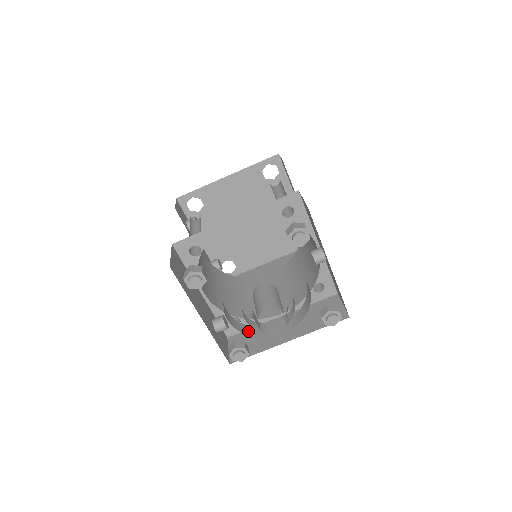
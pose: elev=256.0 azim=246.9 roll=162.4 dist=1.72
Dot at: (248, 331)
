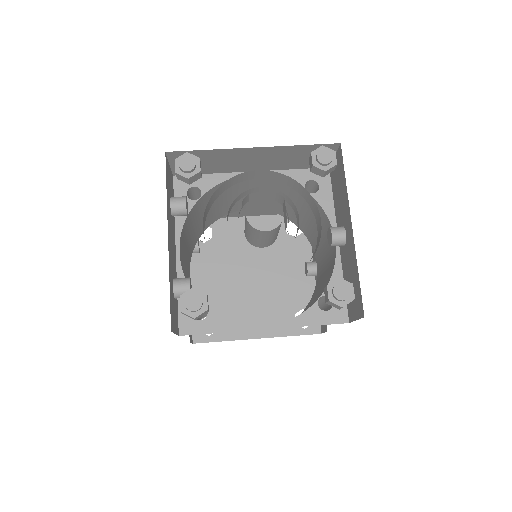
Dot at: occluded
